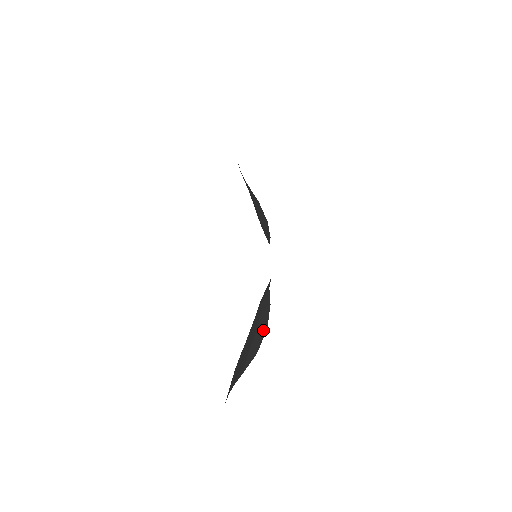
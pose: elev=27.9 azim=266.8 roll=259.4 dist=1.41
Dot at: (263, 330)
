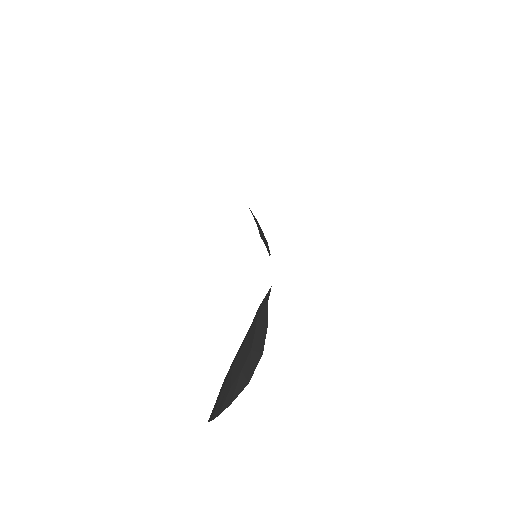
Dot at: (258, 354)
